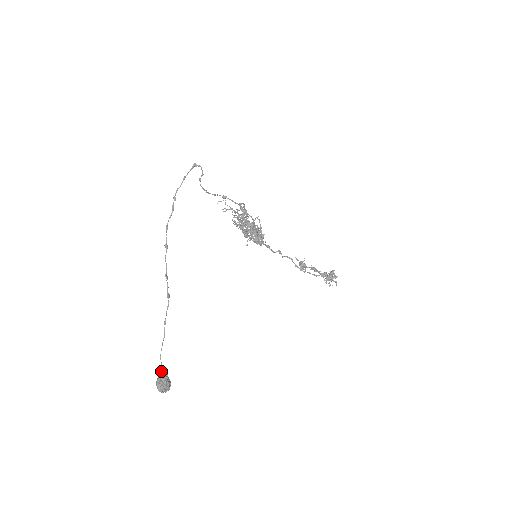
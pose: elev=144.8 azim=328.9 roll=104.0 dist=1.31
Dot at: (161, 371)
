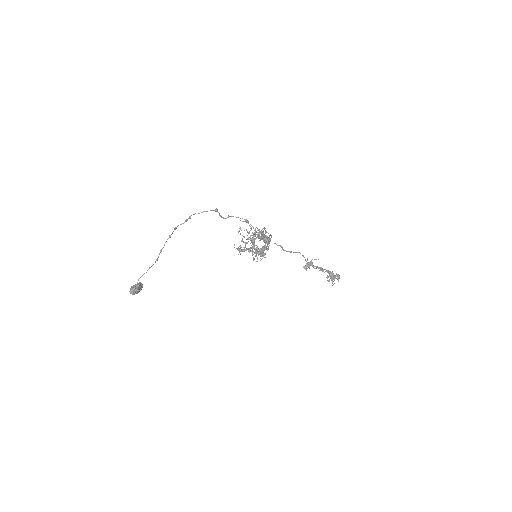
Dot at: (135, 286)
